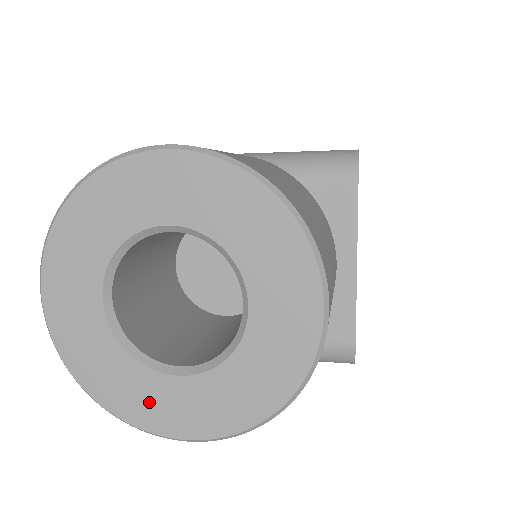
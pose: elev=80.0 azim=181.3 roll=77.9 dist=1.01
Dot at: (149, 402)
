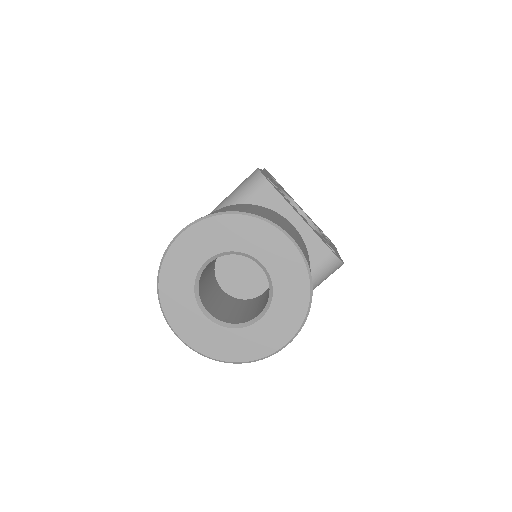
Dot at: (259, 341)
